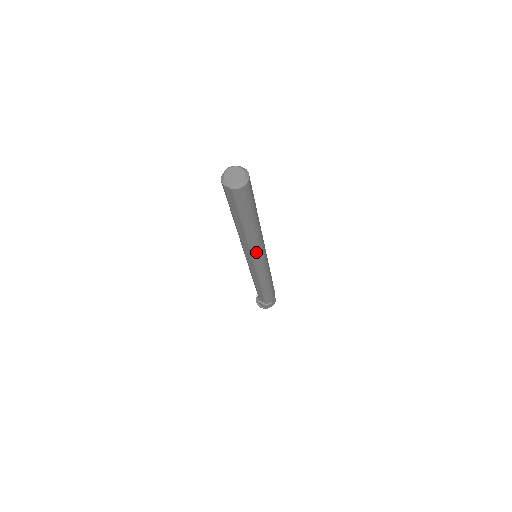
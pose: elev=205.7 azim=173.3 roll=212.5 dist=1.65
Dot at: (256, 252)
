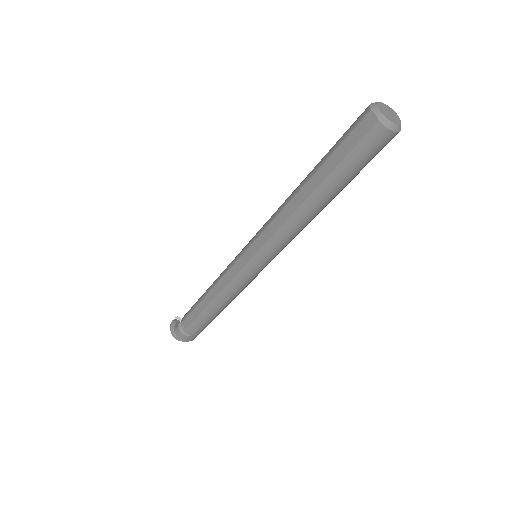
Dot at: (275, 244)
